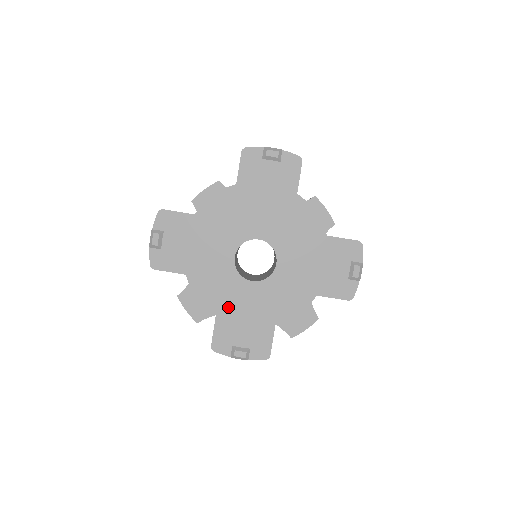
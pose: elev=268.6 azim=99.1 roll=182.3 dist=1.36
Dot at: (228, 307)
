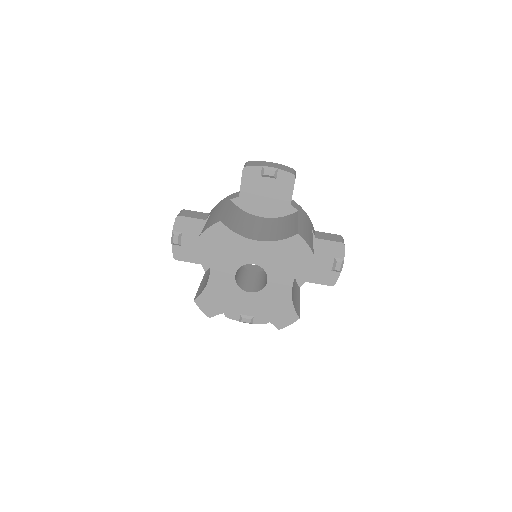
Dot at: (232, 309)
